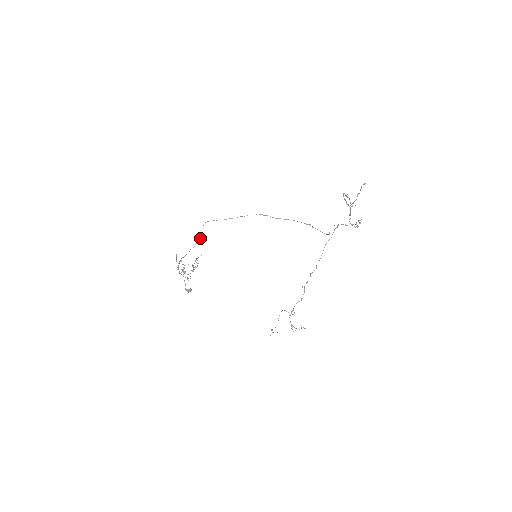
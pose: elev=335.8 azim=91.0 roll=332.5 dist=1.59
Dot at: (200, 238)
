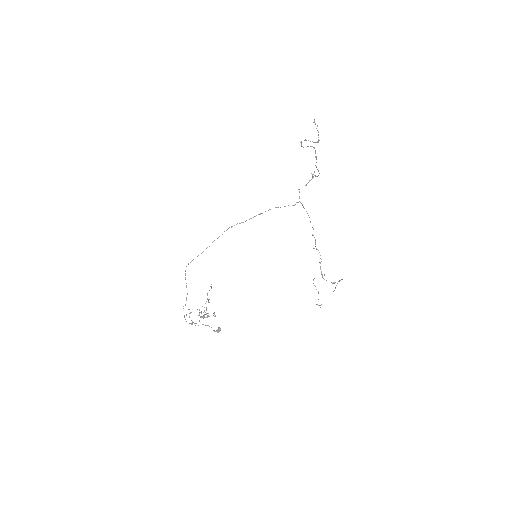
Dot at: occluded
